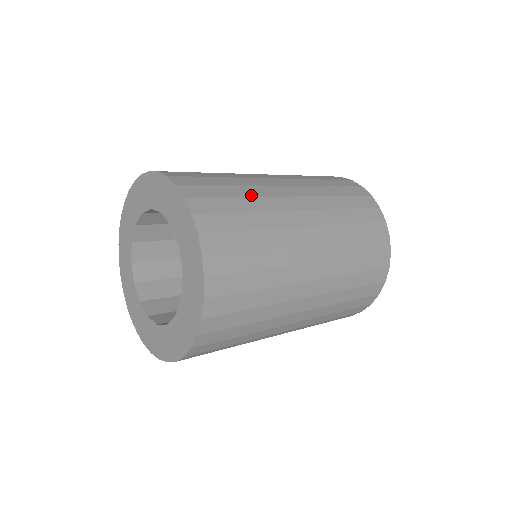
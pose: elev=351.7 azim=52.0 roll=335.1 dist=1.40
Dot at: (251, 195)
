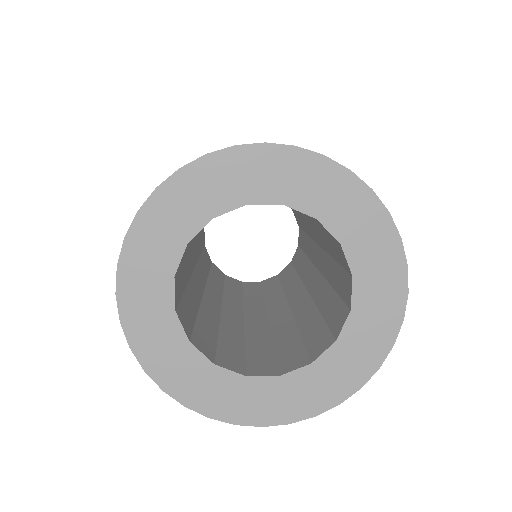
Dot at: occluded
